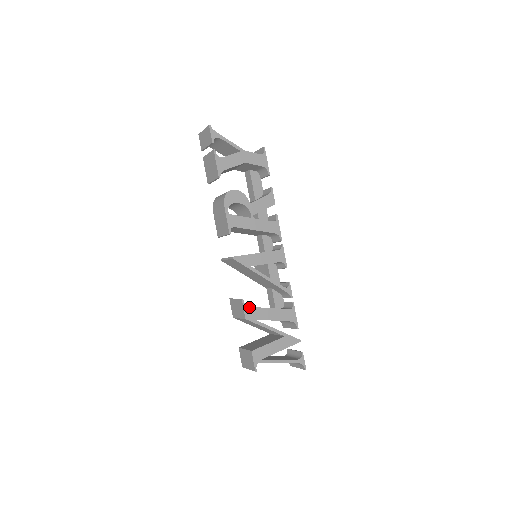
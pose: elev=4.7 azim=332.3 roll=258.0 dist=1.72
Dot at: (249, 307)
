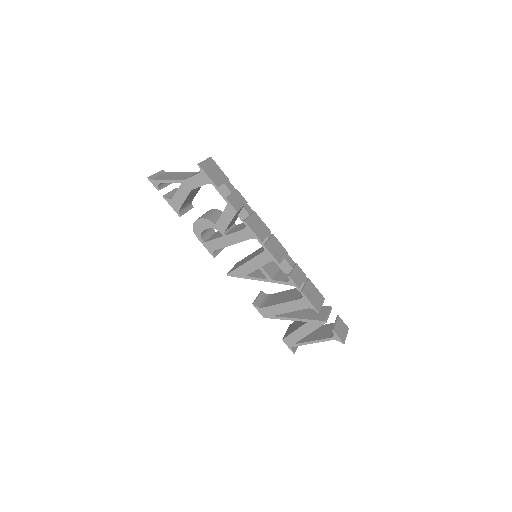
Dot at: (262, 308)
